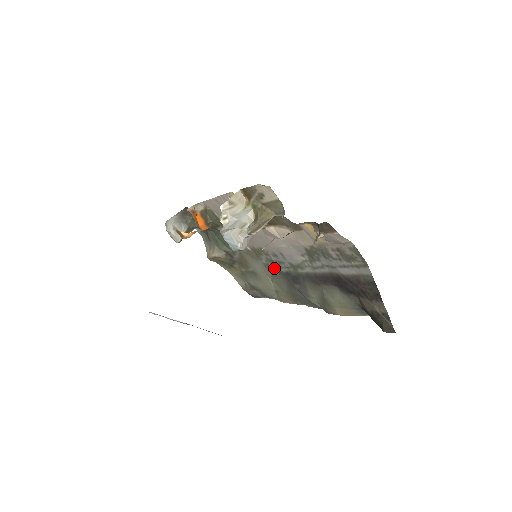
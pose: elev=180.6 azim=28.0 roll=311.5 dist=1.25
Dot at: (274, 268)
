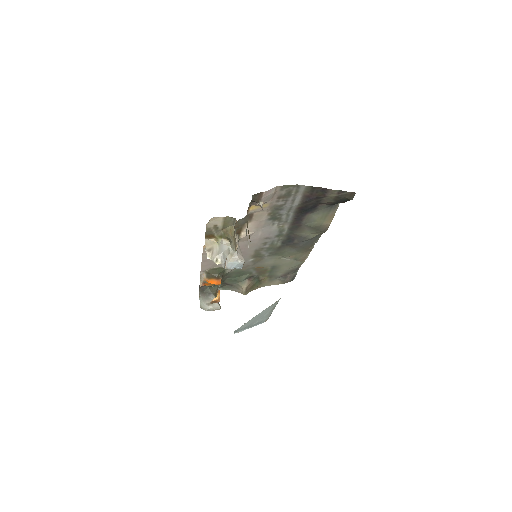
Dot at: (275, 250)
